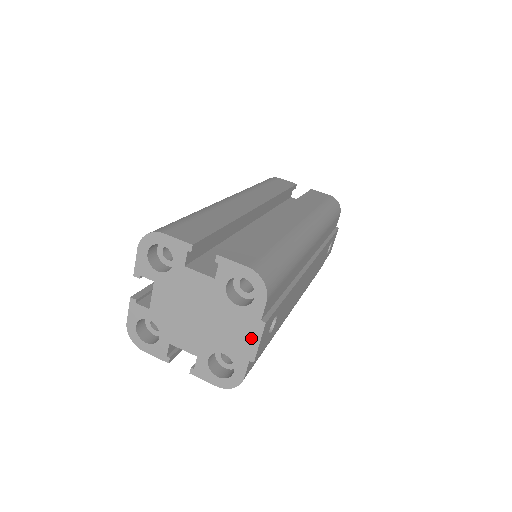
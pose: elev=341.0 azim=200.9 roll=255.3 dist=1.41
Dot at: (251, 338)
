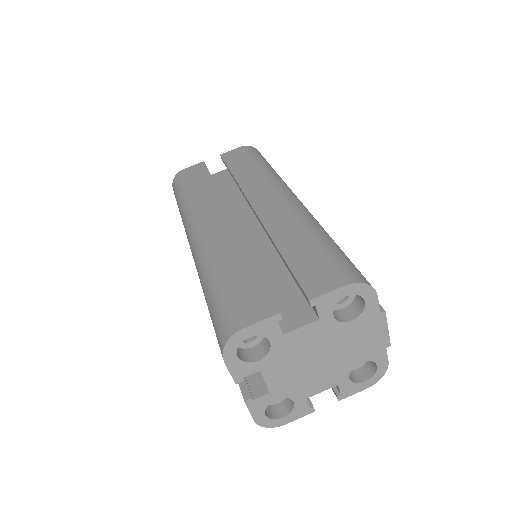
Dot at: (379, 332)
